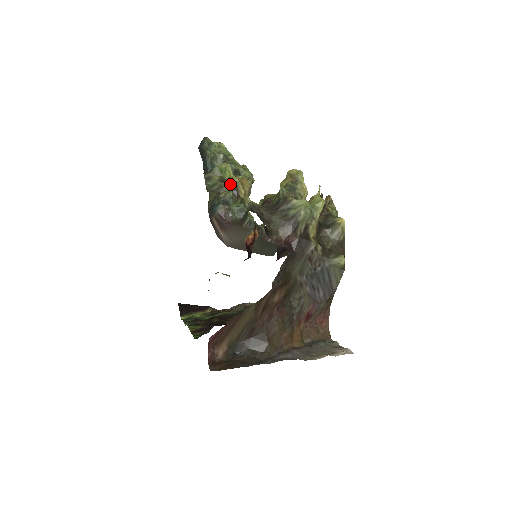
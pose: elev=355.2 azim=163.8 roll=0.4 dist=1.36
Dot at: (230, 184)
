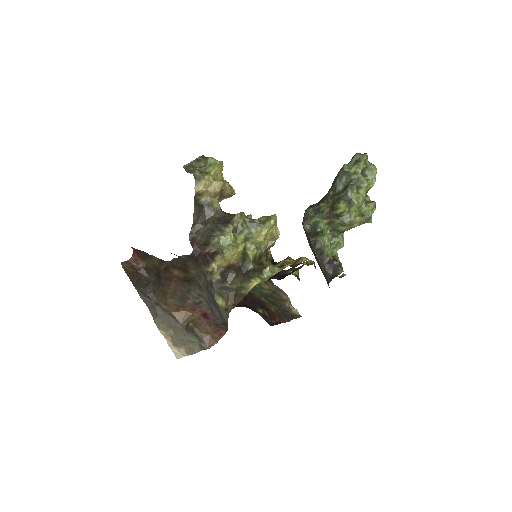
Dot at: (197, 175)
